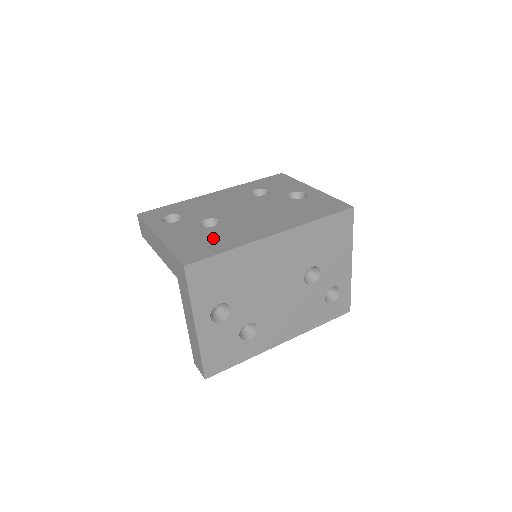
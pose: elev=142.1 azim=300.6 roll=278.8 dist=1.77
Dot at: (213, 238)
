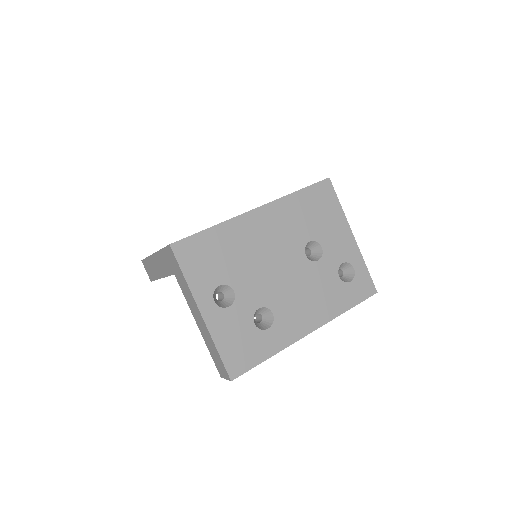
Dot at: occluded
